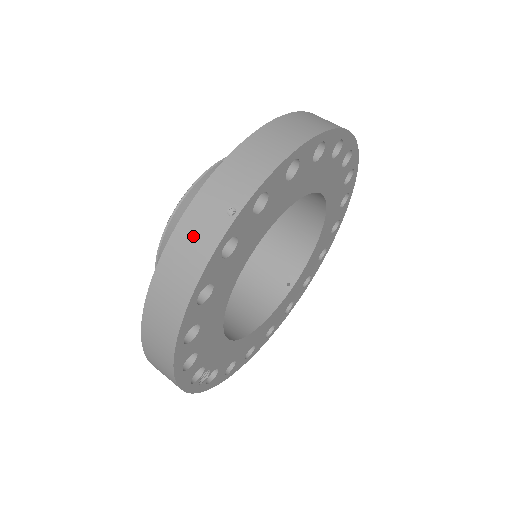
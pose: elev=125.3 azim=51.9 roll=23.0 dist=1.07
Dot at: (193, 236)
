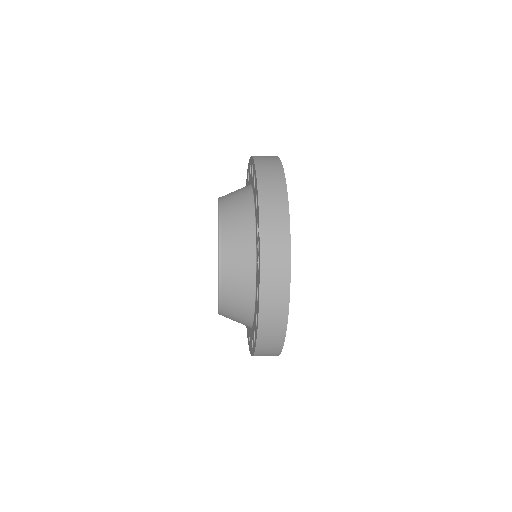
Dot at: occluded
